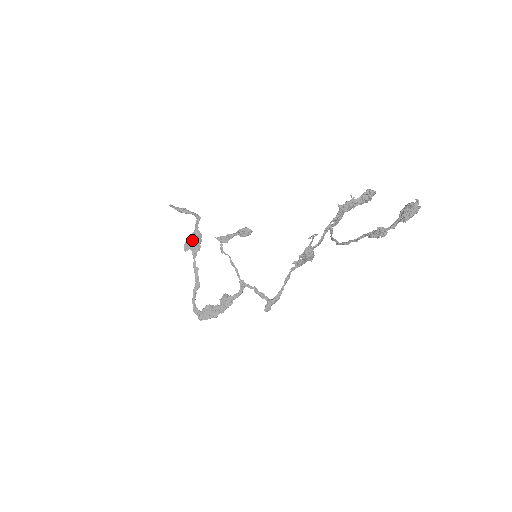
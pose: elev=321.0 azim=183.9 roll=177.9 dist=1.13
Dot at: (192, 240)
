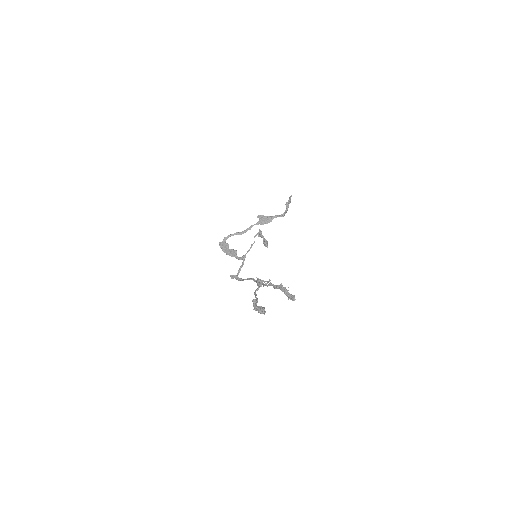
Dot at: (265, 218)
